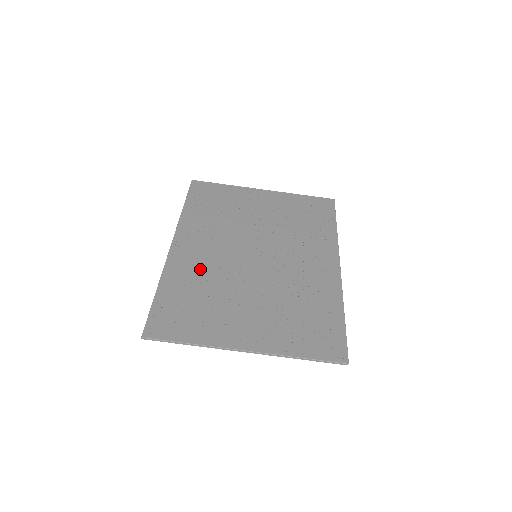
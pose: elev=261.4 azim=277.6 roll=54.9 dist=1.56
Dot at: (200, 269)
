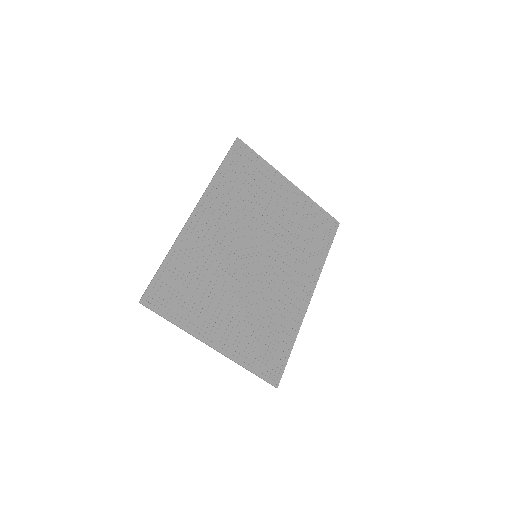
Dot at: (208, 250)
